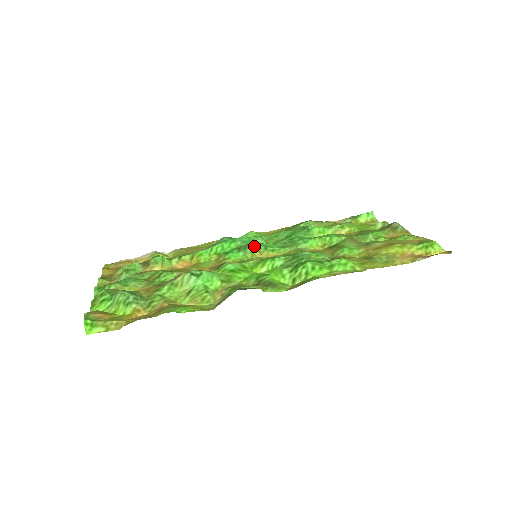
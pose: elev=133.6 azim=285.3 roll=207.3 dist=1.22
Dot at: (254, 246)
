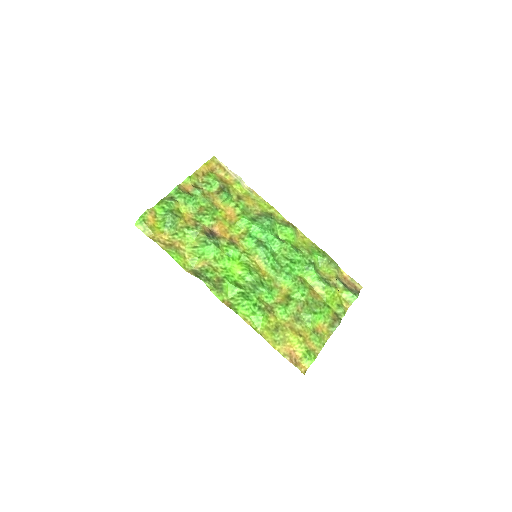
Dot at: (262, 251)
